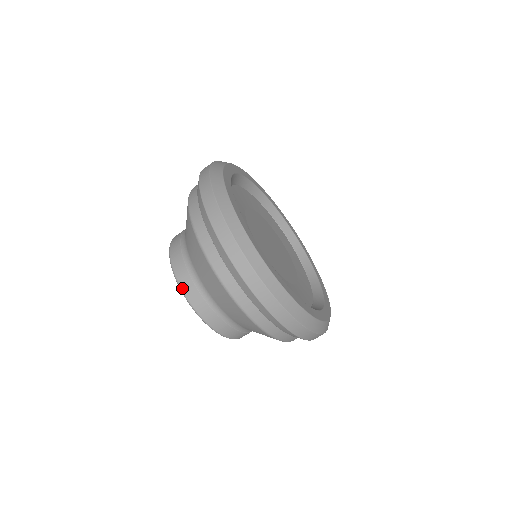
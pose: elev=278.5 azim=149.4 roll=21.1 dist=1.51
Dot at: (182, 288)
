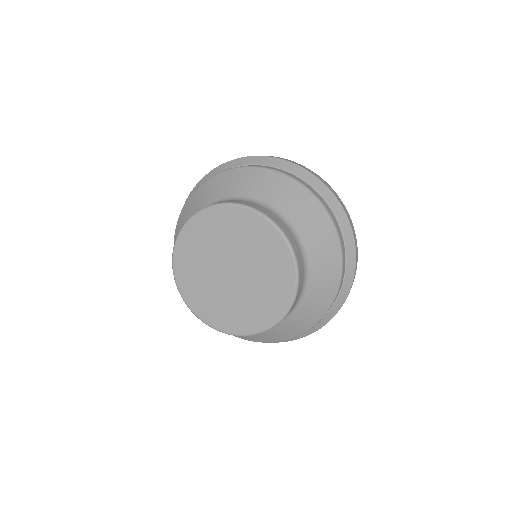
Dot at: (245, 204)
